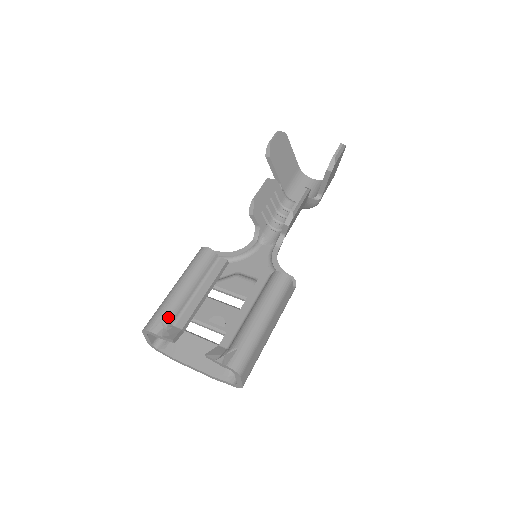
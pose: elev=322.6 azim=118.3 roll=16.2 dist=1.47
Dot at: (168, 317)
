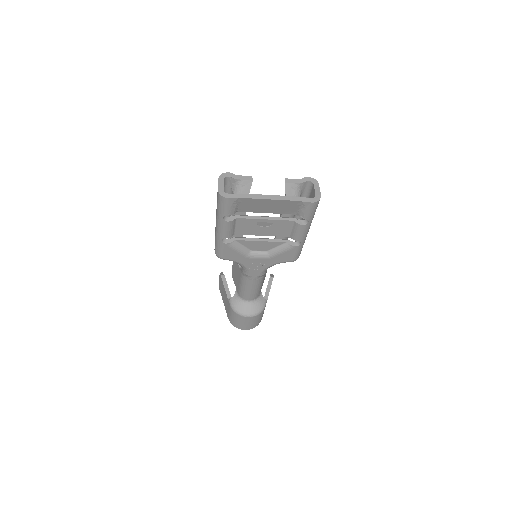
Dot at: occluded
